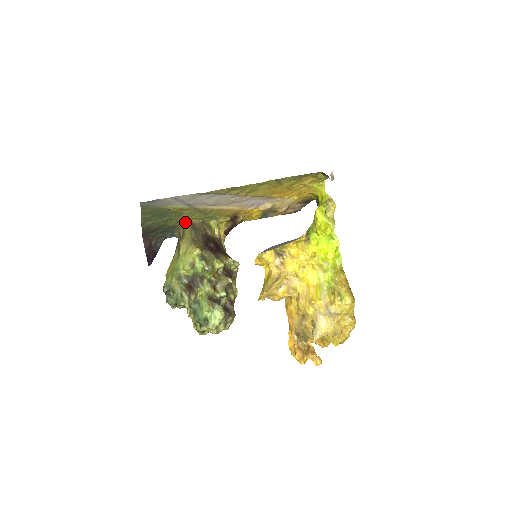
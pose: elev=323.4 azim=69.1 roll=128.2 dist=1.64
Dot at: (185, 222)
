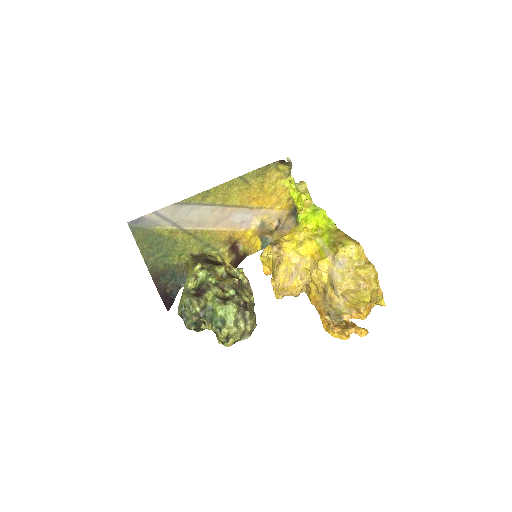
Dot at: (186, 256)
